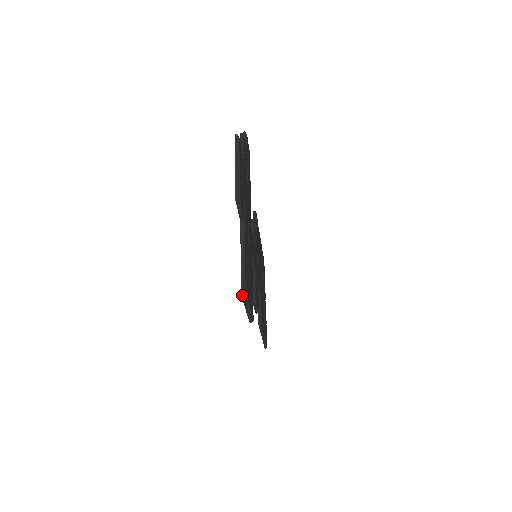
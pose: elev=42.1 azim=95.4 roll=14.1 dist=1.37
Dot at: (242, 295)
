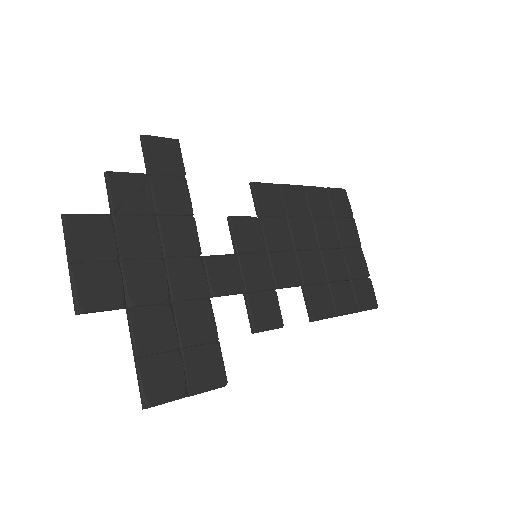
Dot at: (145, 408)
